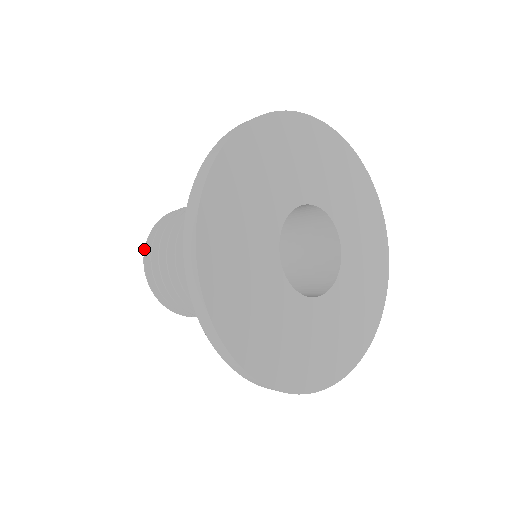
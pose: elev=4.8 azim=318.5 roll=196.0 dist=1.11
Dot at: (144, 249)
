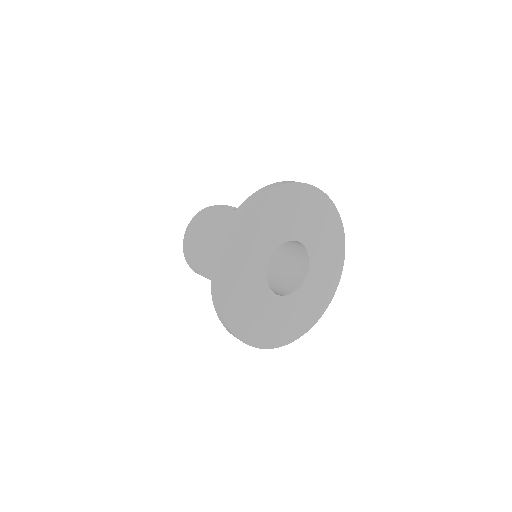
Dot at: occluded
